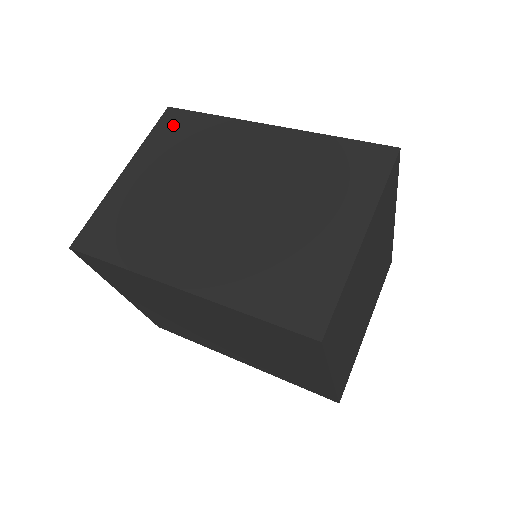
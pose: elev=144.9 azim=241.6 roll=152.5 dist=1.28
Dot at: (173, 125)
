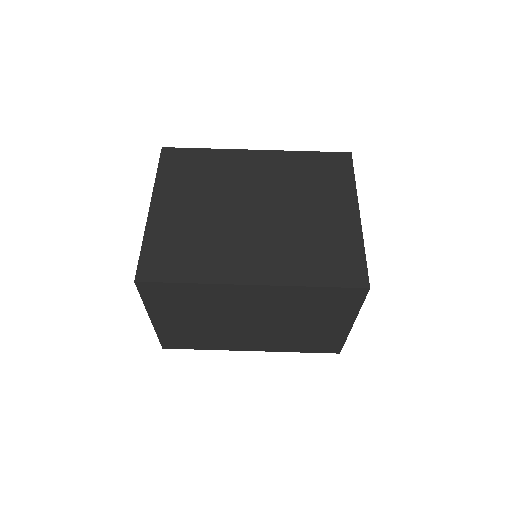
Dot at: (158, 293)
